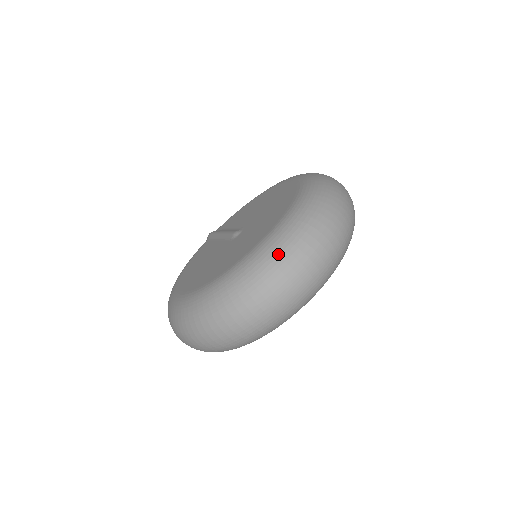
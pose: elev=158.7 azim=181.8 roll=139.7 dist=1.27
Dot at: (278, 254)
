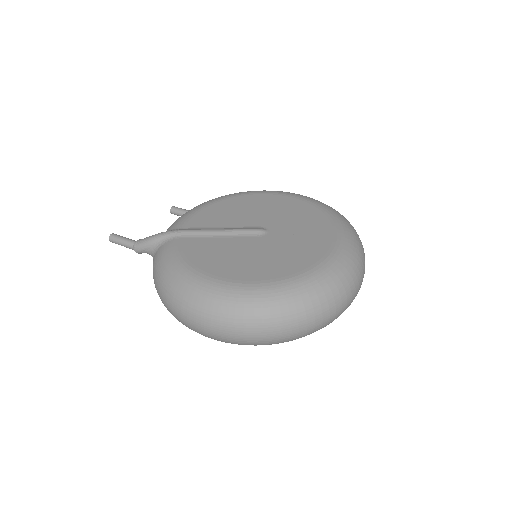
Dot at: (359, 245)
